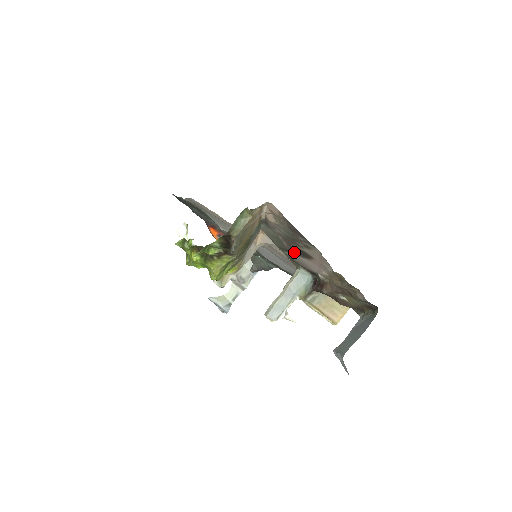
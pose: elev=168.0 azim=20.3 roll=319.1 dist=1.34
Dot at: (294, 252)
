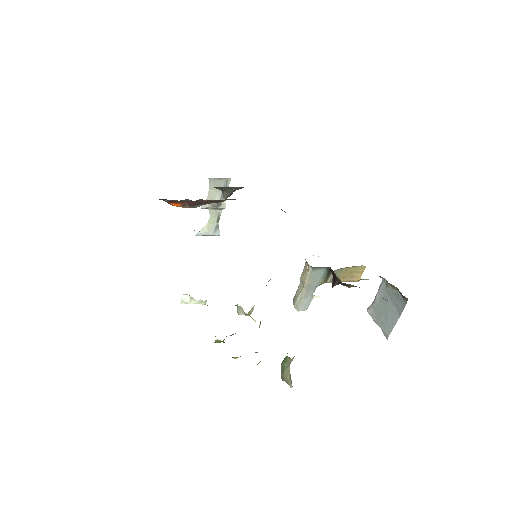
Dot at: occluded
